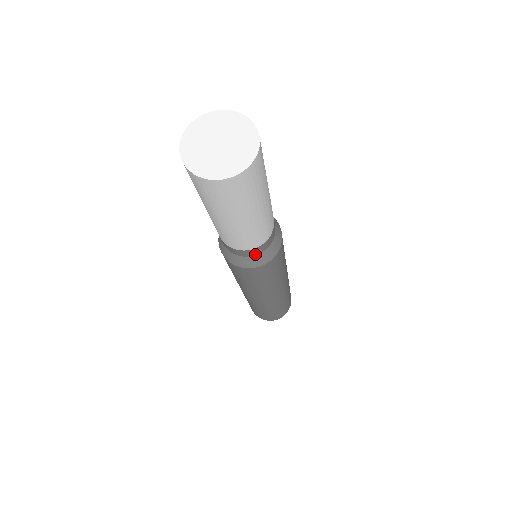
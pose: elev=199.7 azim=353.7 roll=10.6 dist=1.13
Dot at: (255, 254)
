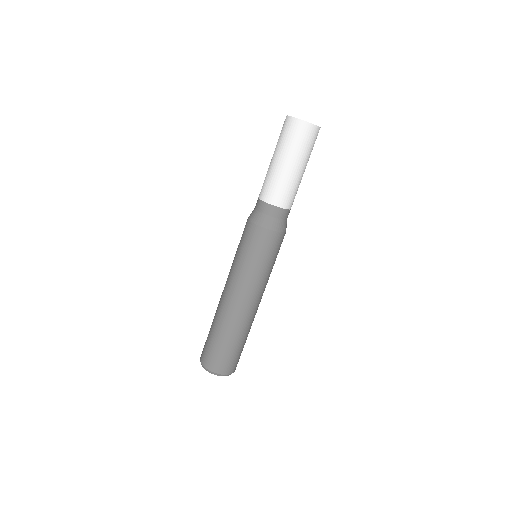
Dot at: (264, 212)
